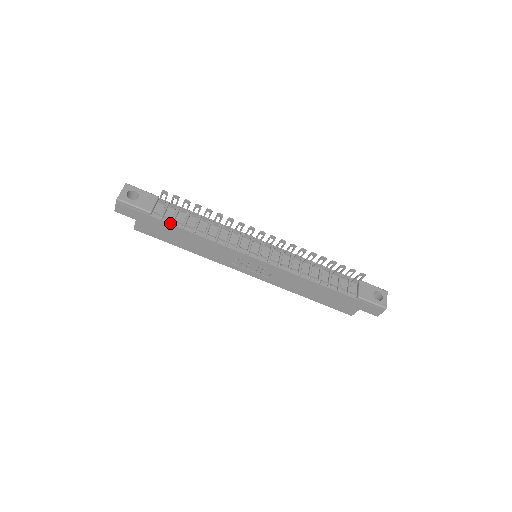
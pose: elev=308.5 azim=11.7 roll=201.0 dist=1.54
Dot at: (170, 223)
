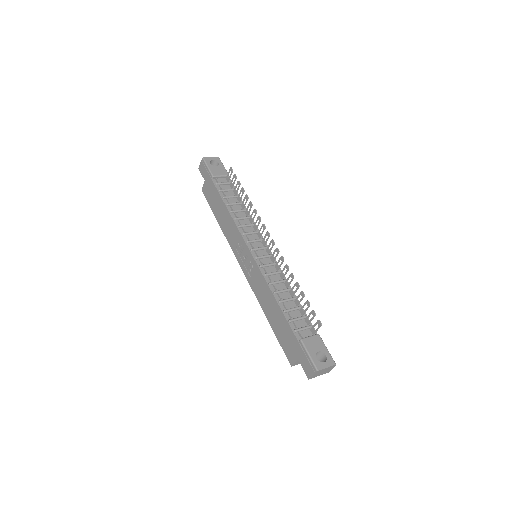
Dot at: (218, 190)
